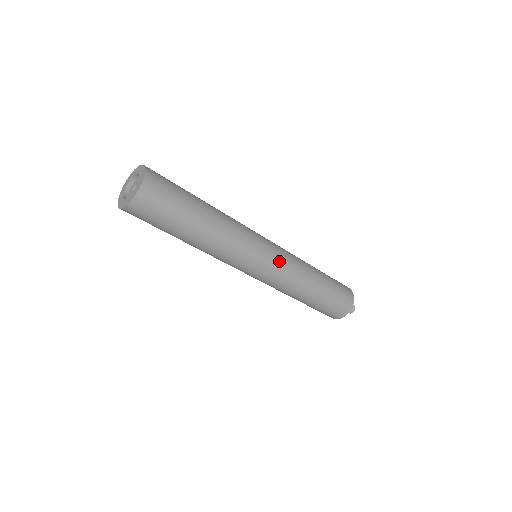
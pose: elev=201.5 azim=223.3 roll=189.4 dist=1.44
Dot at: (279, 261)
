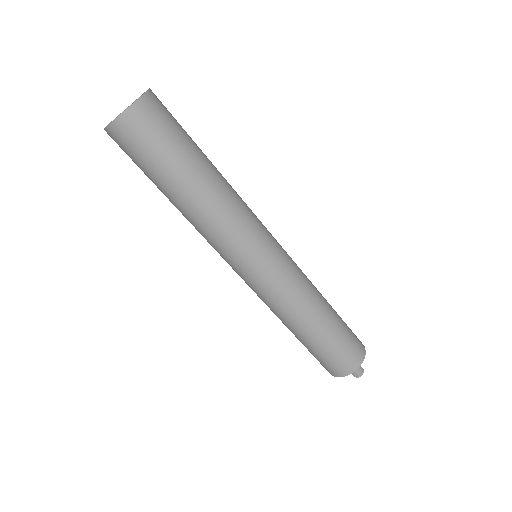
Dot at: (272, 278)
